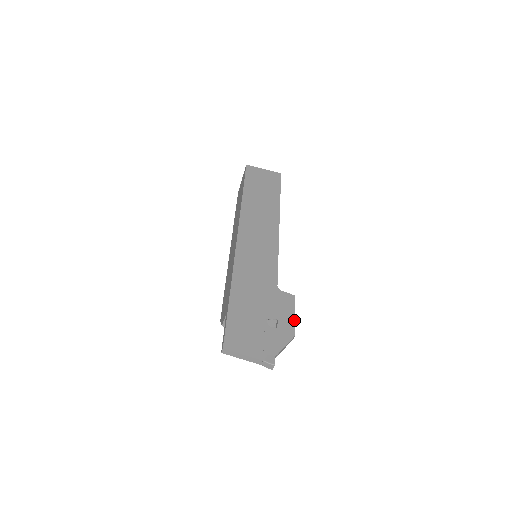
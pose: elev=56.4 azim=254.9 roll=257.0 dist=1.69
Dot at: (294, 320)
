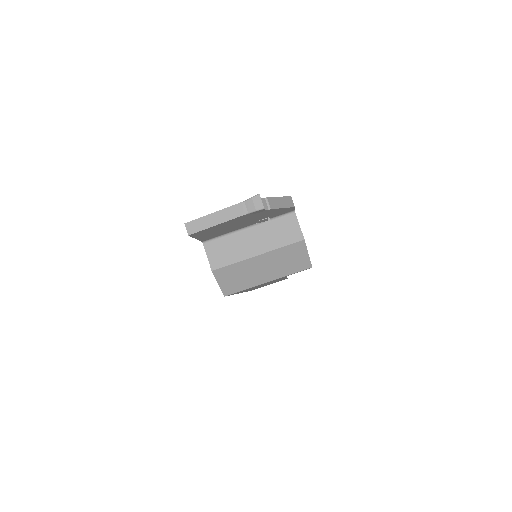
Dot at: occluded
